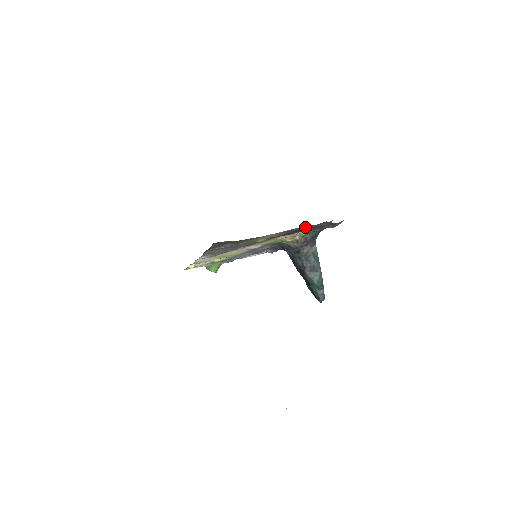
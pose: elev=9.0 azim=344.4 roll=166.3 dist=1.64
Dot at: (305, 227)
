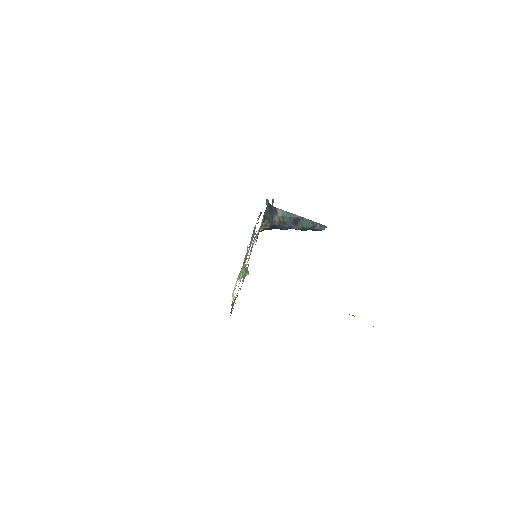
Dot at: (258, 233)
